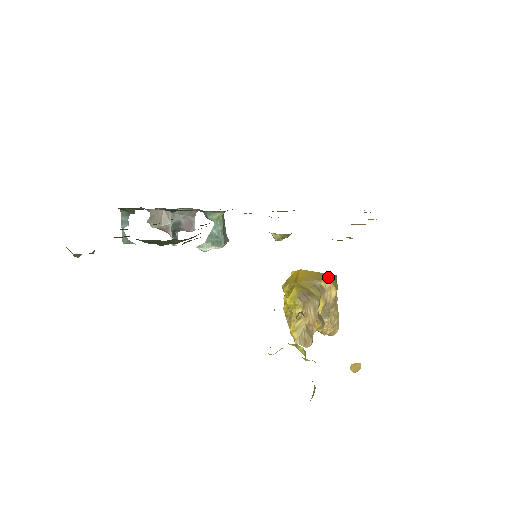
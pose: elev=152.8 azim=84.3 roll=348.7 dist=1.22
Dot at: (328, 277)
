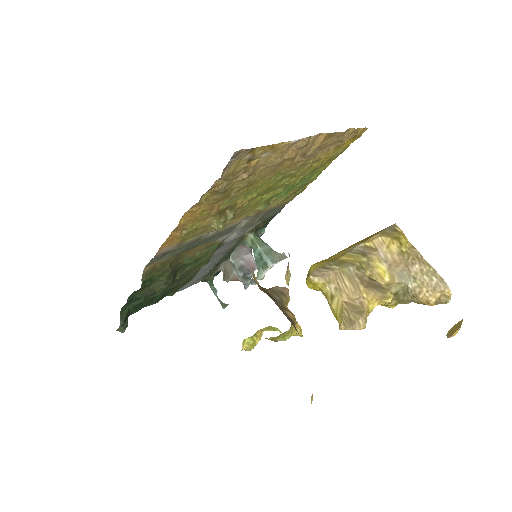
Dot at: (379, 232)
